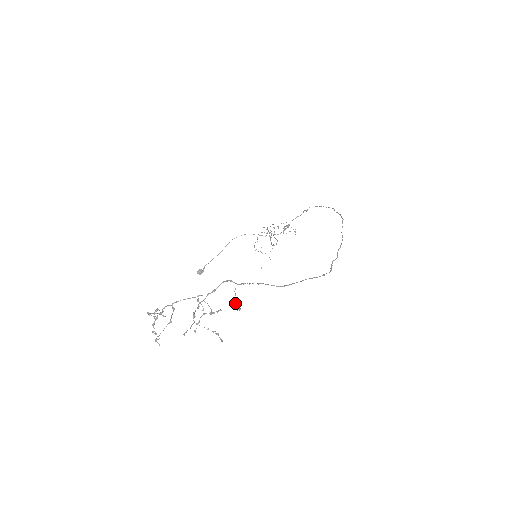
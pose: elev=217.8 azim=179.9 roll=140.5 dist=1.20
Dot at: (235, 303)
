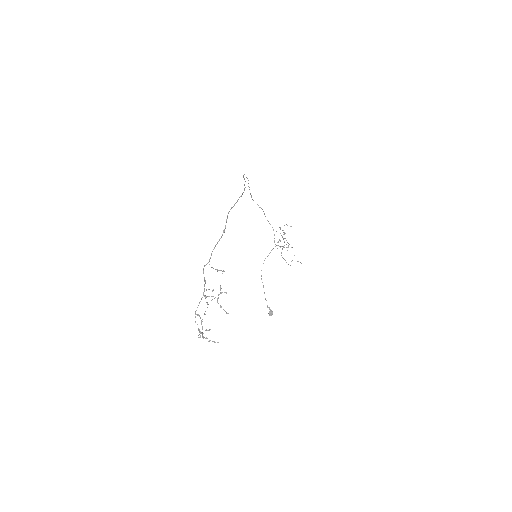
Dot at: (217, 271)
